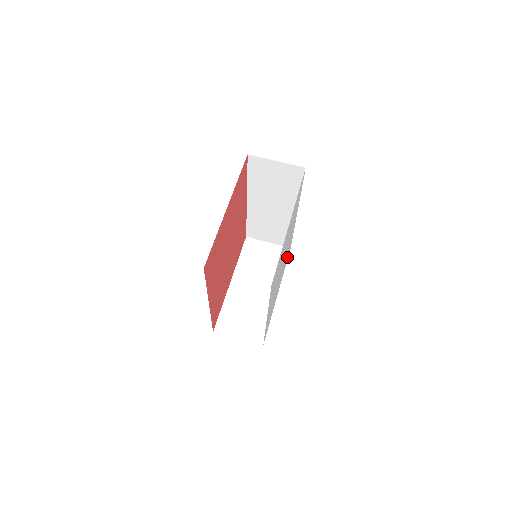
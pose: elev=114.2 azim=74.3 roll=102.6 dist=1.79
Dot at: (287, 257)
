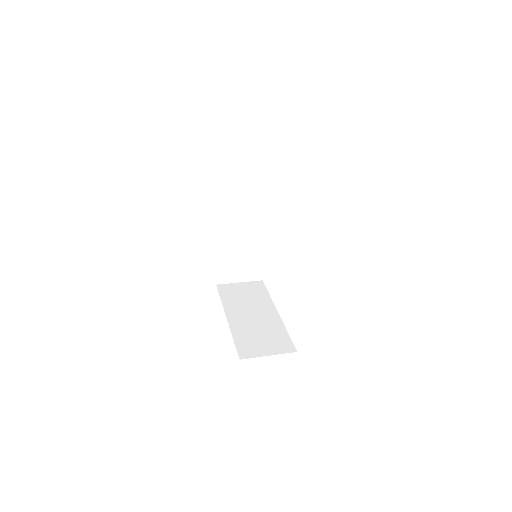
Dot at: occluded
